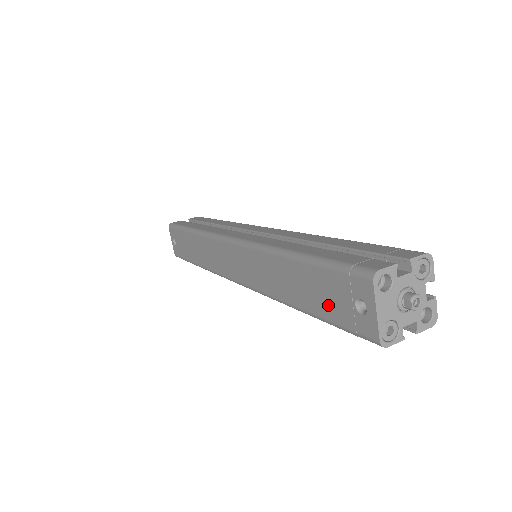
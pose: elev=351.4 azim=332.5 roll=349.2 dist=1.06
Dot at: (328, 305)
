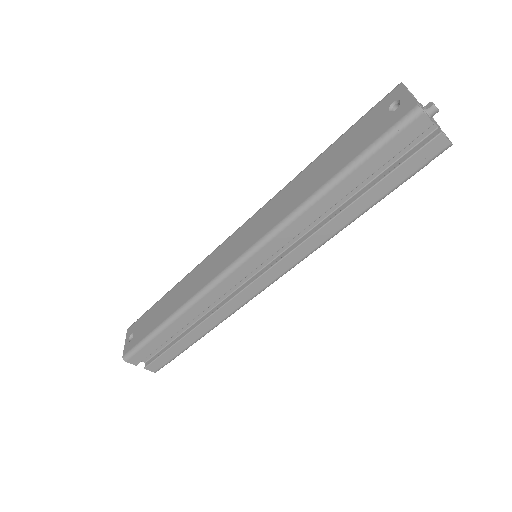
Dot at: (361, 141)
